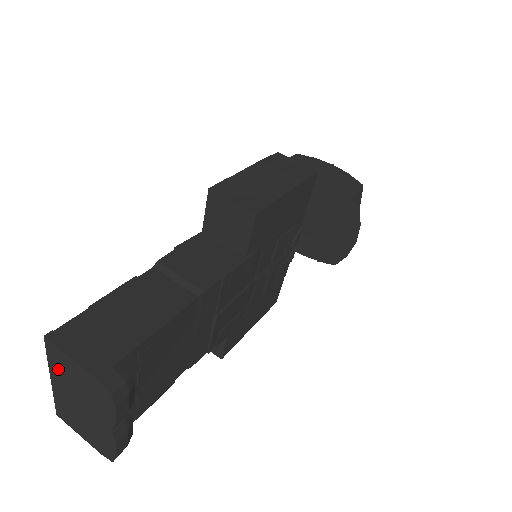
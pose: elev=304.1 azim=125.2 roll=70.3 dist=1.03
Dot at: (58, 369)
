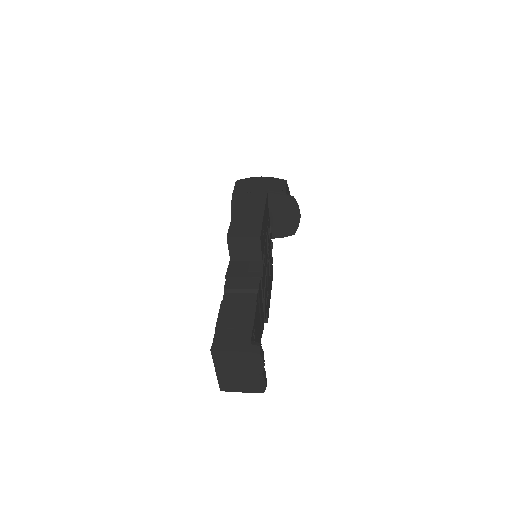
Dot at: (221, 363)
